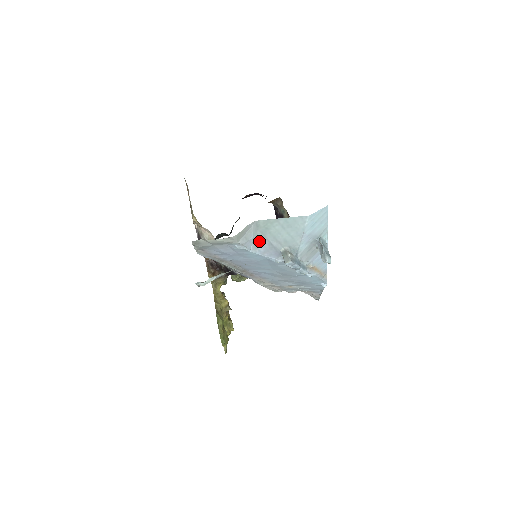
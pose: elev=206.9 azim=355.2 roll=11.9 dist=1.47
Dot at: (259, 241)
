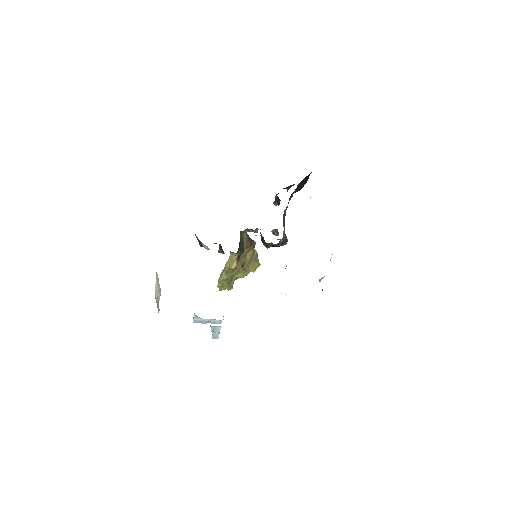
Dot at: occluded
